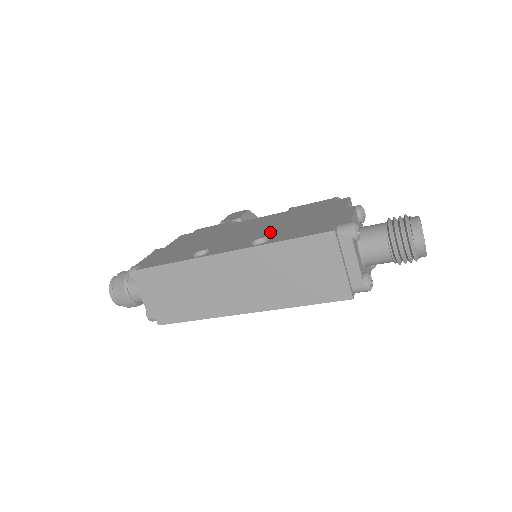
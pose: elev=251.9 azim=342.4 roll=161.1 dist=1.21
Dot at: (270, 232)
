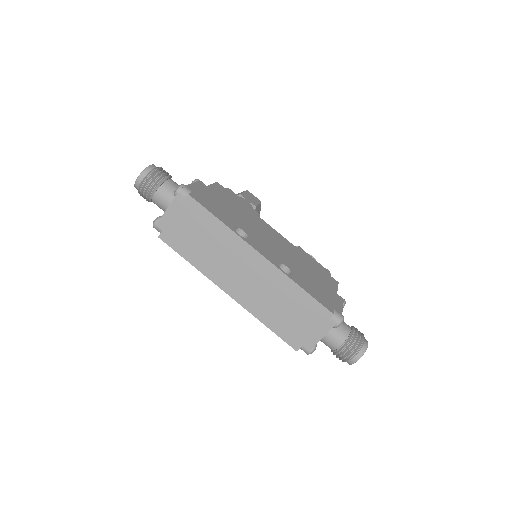
Dot at: (291, 265)
